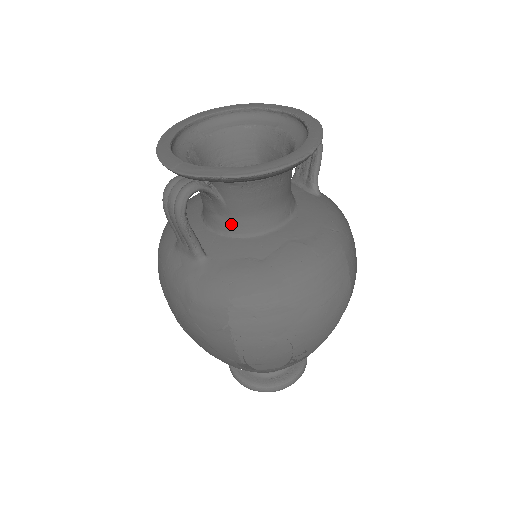
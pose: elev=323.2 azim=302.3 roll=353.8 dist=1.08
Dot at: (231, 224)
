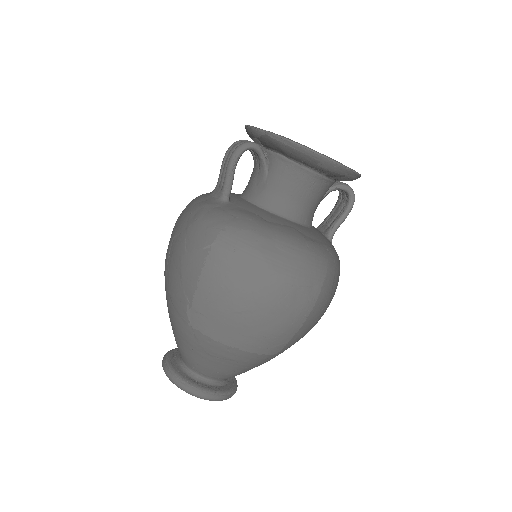
Dot at: (261, 195)
